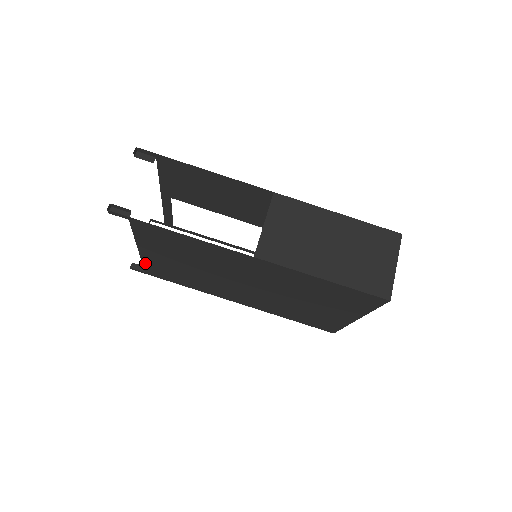
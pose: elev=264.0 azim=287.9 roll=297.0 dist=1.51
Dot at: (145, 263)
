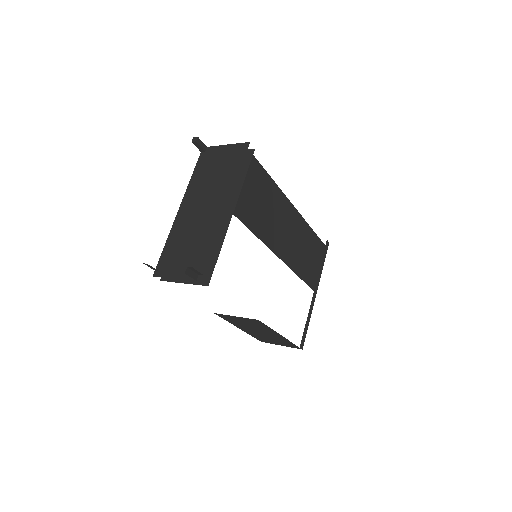
Dot at: occluded
